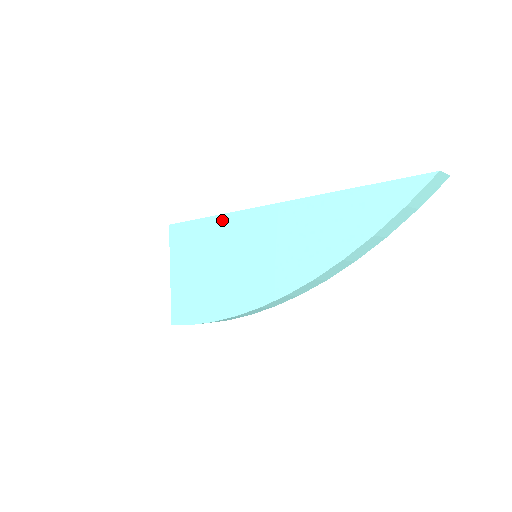
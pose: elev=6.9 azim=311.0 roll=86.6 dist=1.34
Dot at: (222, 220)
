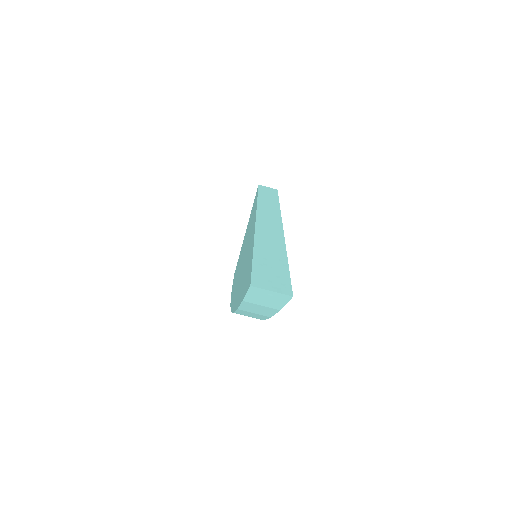
Dot at: (255, 206)
